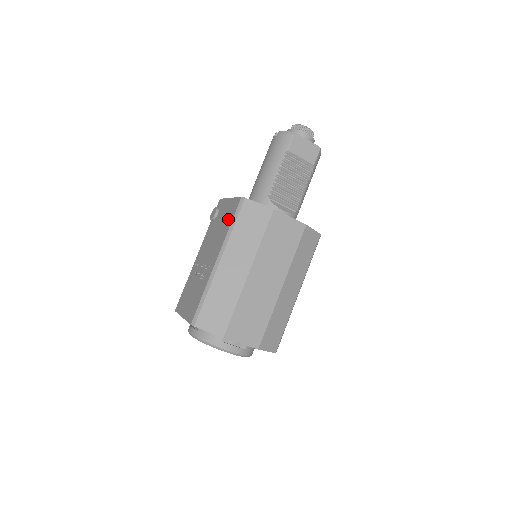
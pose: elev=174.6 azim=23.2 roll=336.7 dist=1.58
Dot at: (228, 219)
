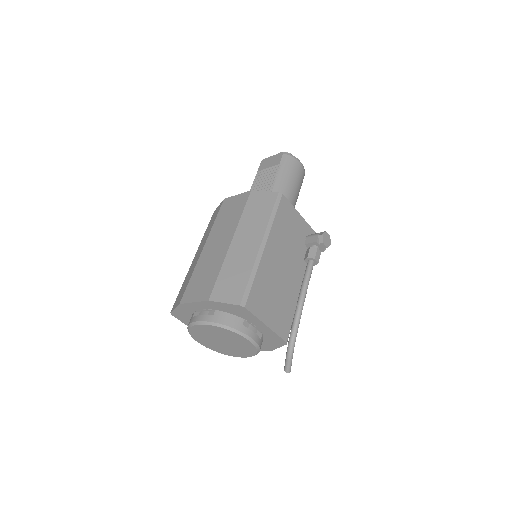
Dot at: occluded
